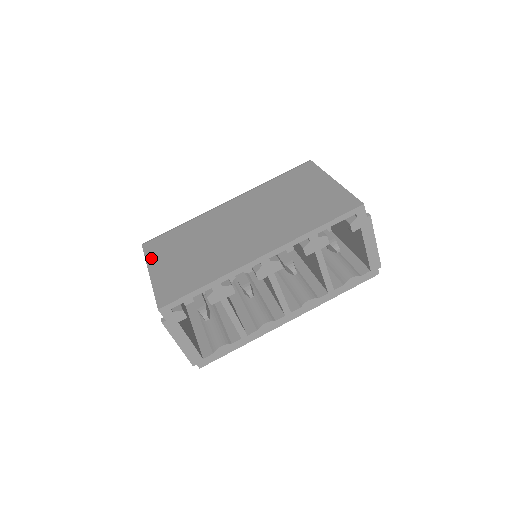
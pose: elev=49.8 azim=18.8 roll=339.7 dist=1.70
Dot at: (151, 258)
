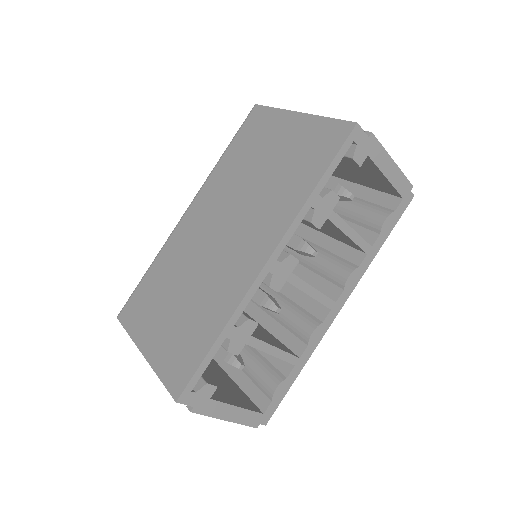
Dot at: (135, 331)
